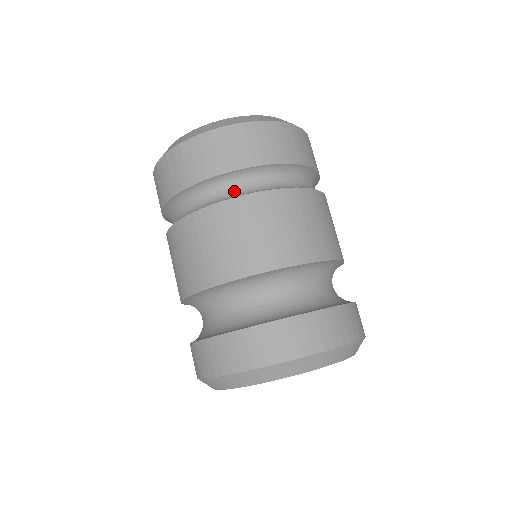
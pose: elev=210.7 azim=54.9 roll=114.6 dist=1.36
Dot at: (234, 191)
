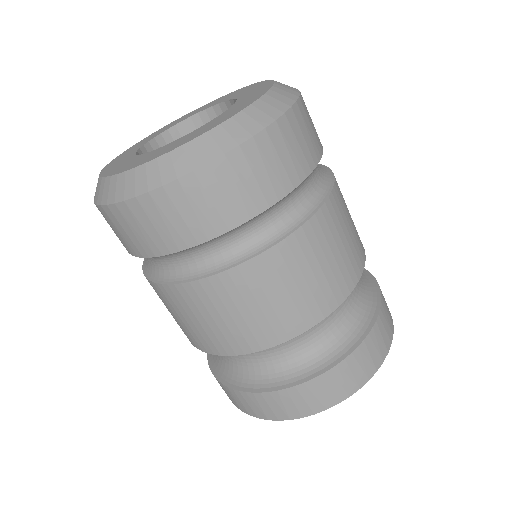
Dot at: (248, 241)
